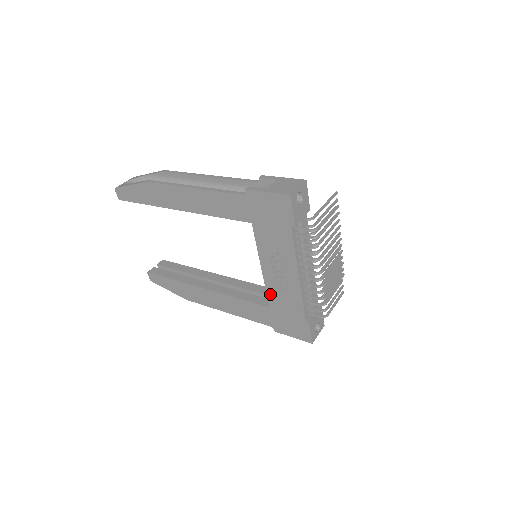
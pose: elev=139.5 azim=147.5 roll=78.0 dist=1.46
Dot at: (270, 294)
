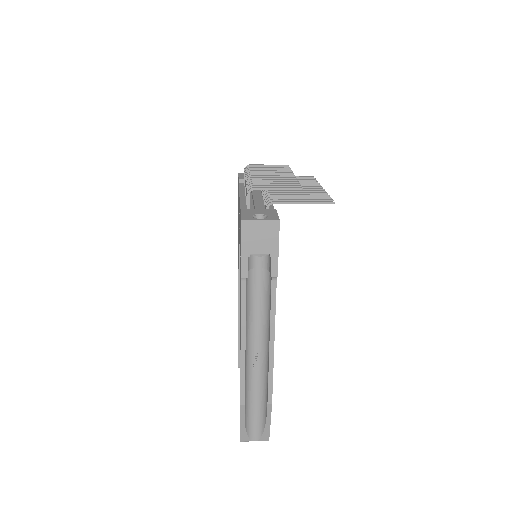
Dot at: occluded
